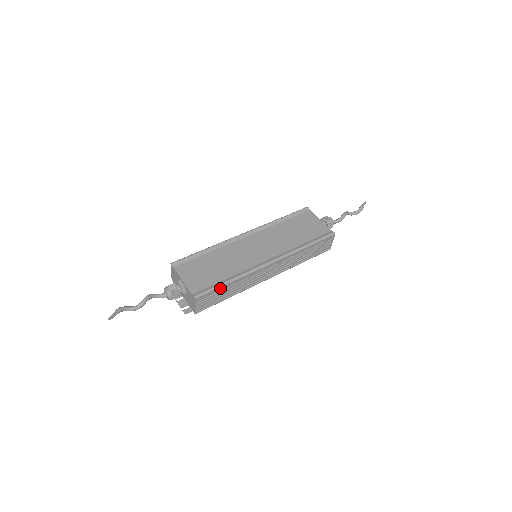
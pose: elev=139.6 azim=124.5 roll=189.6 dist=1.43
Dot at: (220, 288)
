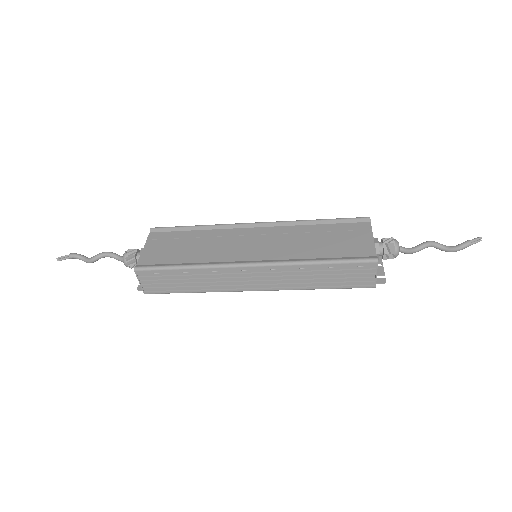
Dot at: (170, 271)
